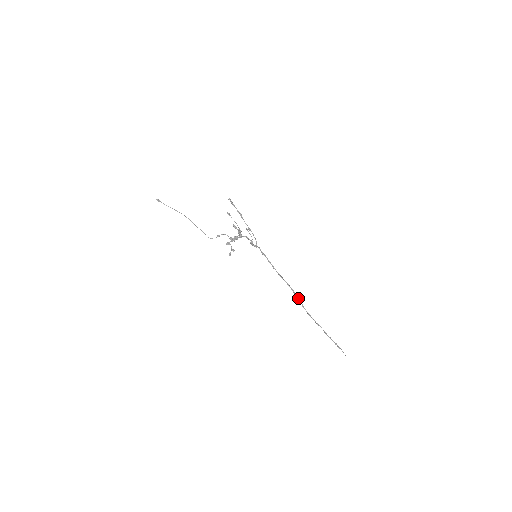
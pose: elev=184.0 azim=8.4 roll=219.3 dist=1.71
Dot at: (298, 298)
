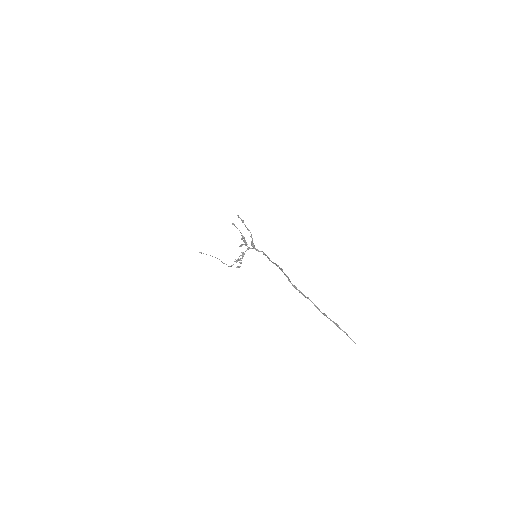
Dot at: (285, 274)
